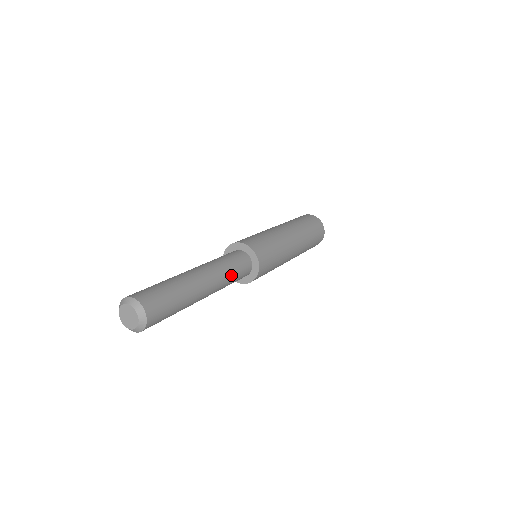
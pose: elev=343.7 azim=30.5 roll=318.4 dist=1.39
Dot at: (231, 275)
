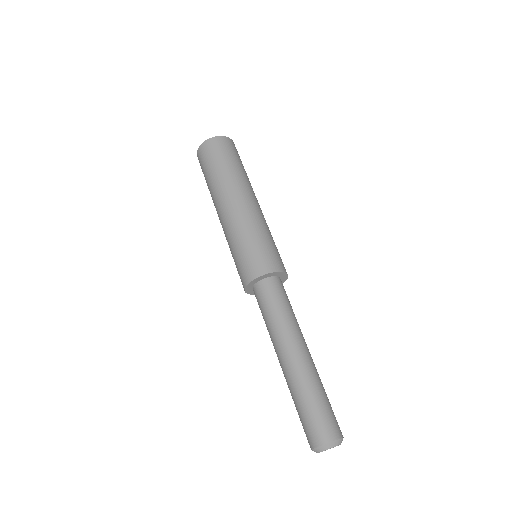
Dot at: (294, 314)
